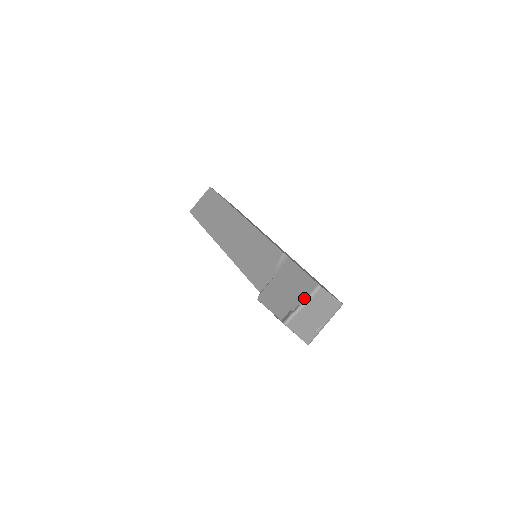
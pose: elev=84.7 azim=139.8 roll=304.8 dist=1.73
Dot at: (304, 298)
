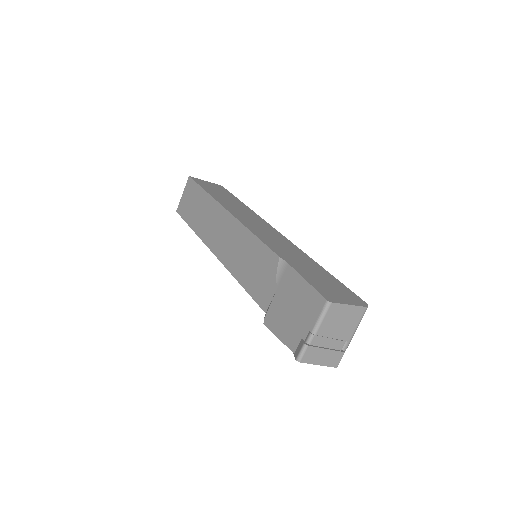
Dot at: (314, 321)
